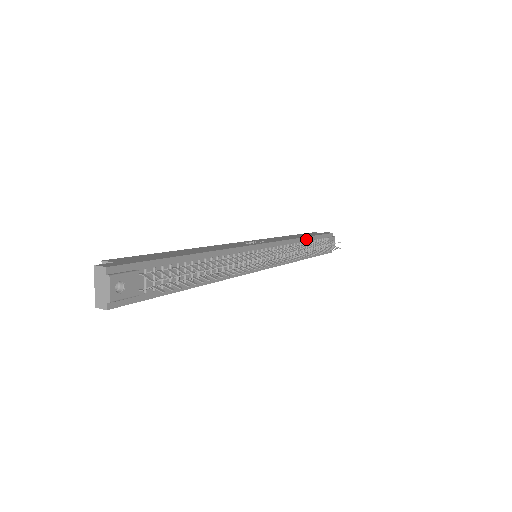
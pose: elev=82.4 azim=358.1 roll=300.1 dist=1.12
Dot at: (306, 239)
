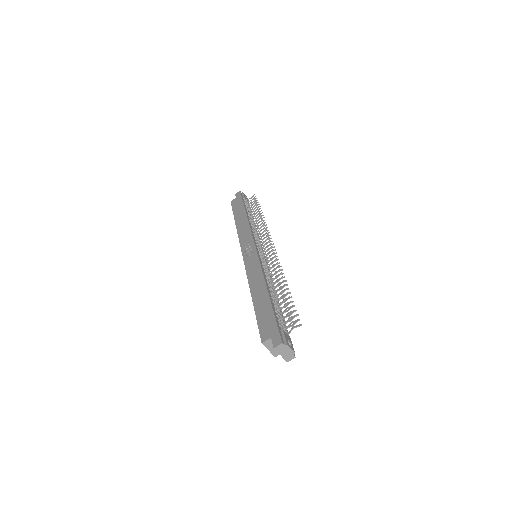
Dot at: (247, 215)
